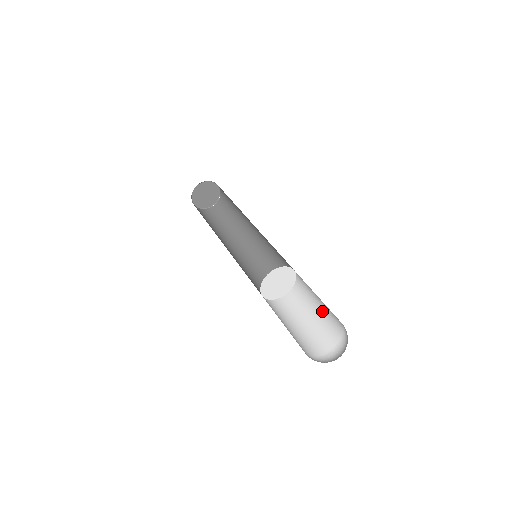
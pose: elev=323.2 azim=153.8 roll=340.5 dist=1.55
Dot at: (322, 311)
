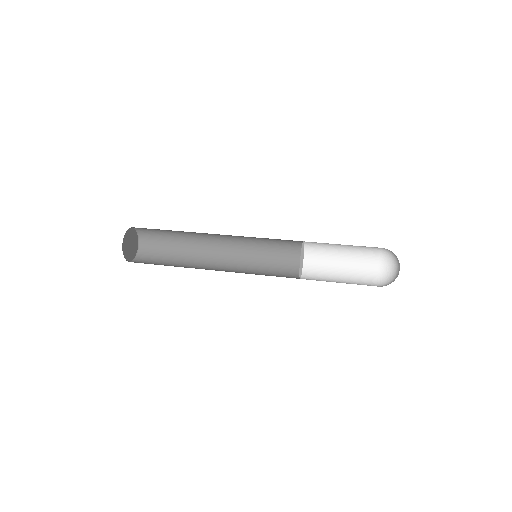
Dot at: (349, 250)
